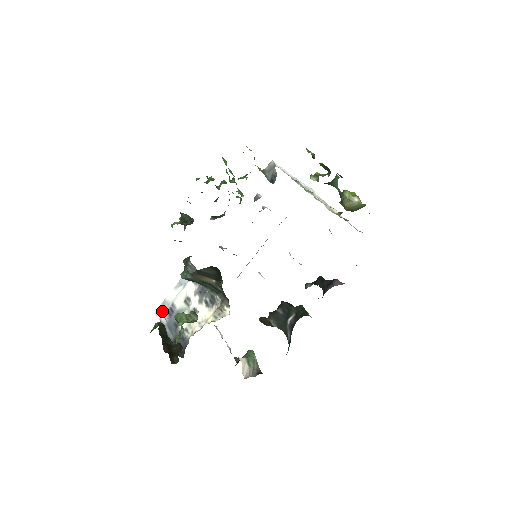
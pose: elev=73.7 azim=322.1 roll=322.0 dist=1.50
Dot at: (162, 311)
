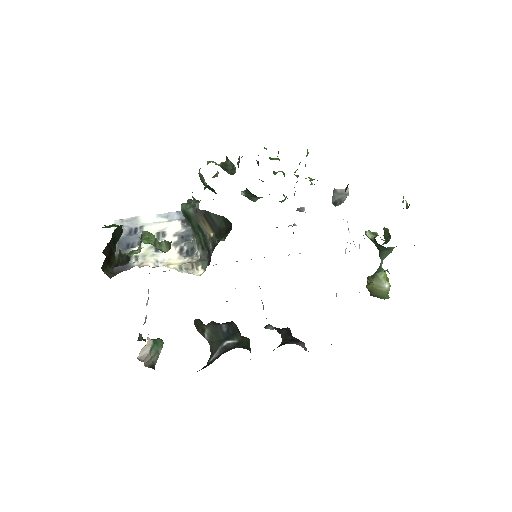
Dot at: (125, 224)
